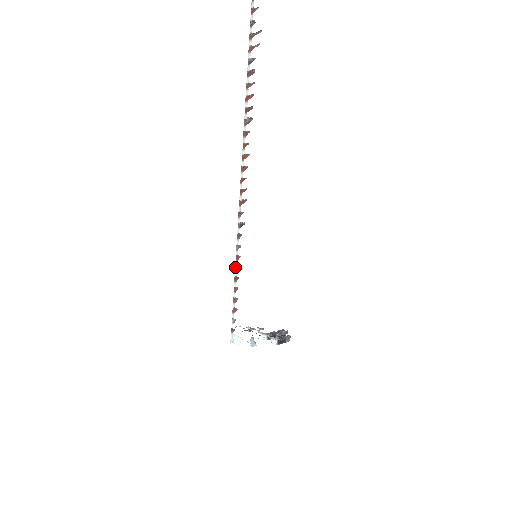
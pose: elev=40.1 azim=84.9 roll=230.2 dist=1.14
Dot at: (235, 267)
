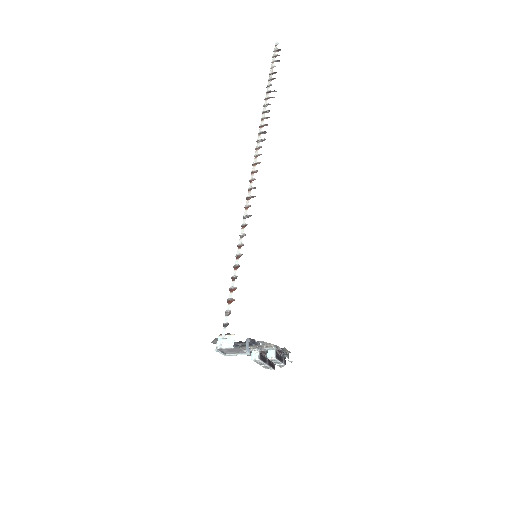
Dot at: occluded
